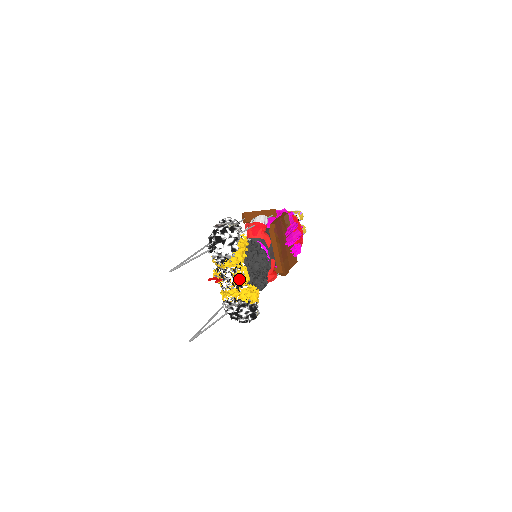
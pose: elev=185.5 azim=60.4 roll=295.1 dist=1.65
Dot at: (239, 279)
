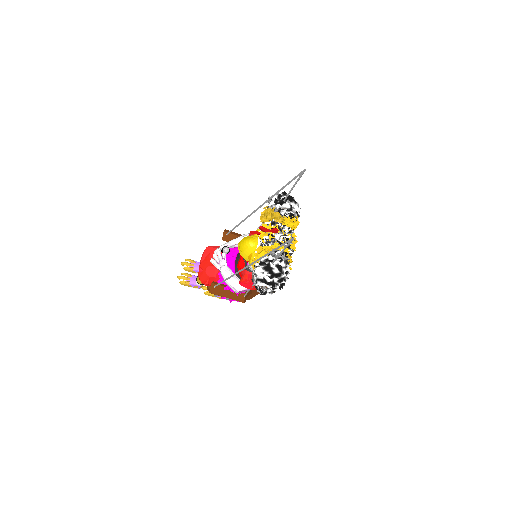
Dot at: occluded
